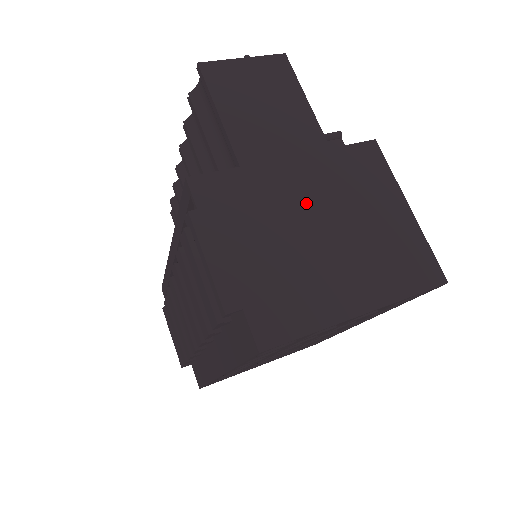
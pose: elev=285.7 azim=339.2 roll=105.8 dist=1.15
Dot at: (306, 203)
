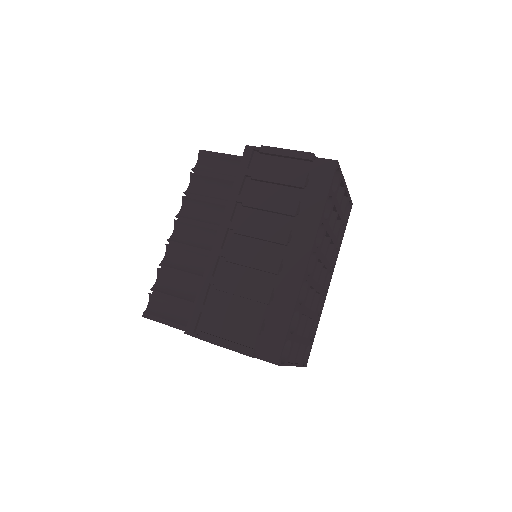
Dot at: occluded
